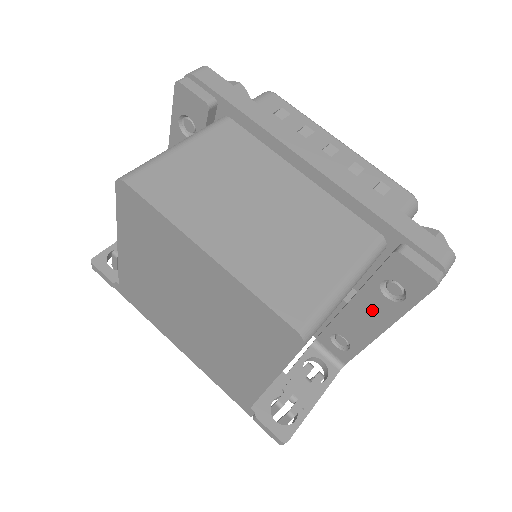
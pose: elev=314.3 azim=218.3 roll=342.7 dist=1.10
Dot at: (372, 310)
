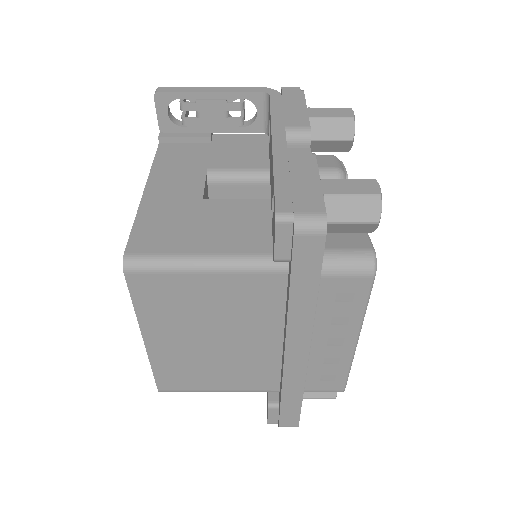
Dot at: occluded
